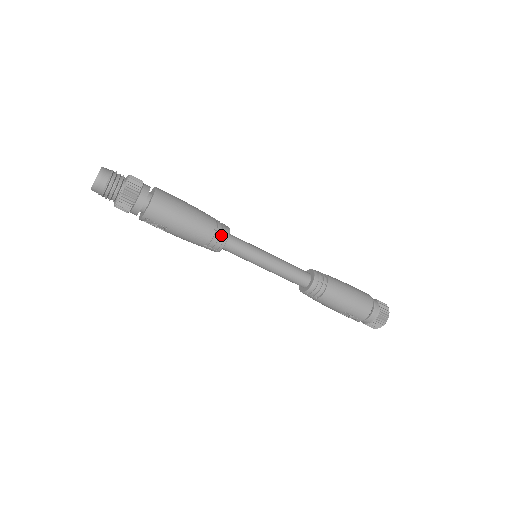
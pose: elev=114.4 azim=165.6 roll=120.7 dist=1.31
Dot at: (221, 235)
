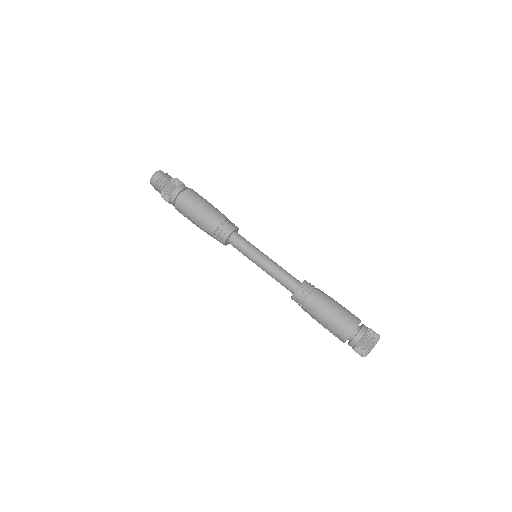
Dot at: (226, 229)
